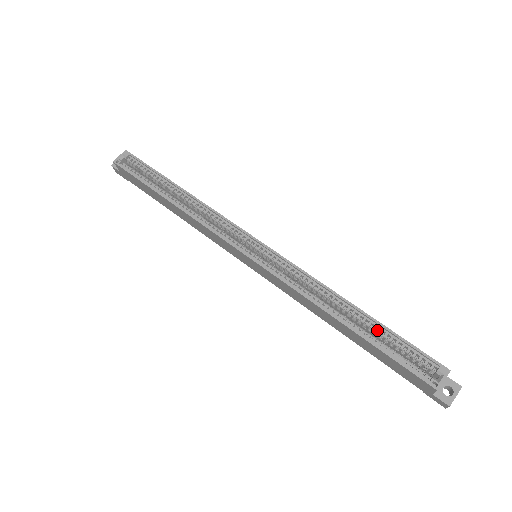
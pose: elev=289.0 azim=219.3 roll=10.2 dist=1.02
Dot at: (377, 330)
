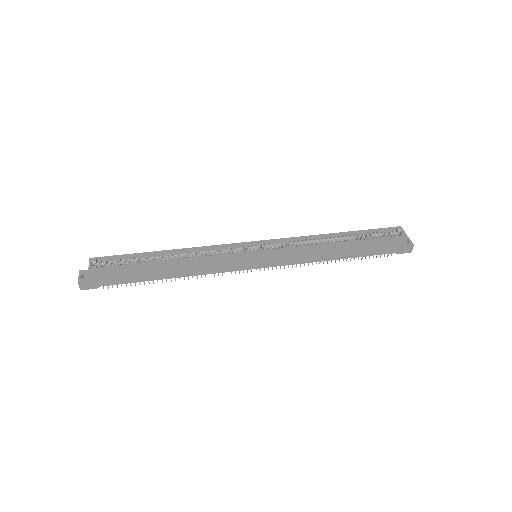
Dot at: (357, 236)
